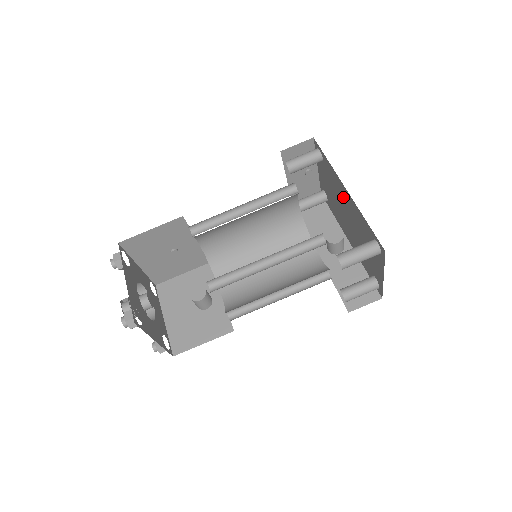
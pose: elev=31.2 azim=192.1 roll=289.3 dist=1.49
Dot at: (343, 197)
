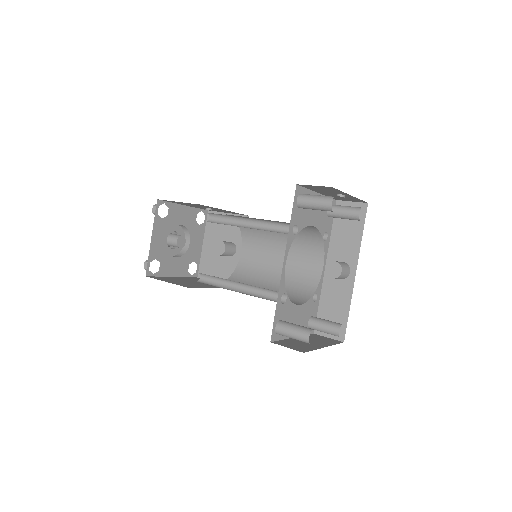
Dot at: occluded
